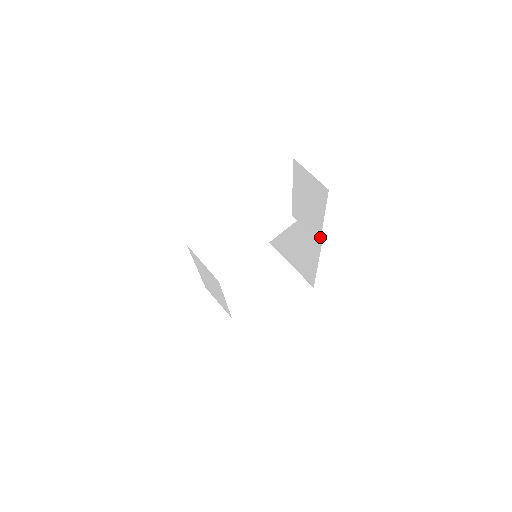
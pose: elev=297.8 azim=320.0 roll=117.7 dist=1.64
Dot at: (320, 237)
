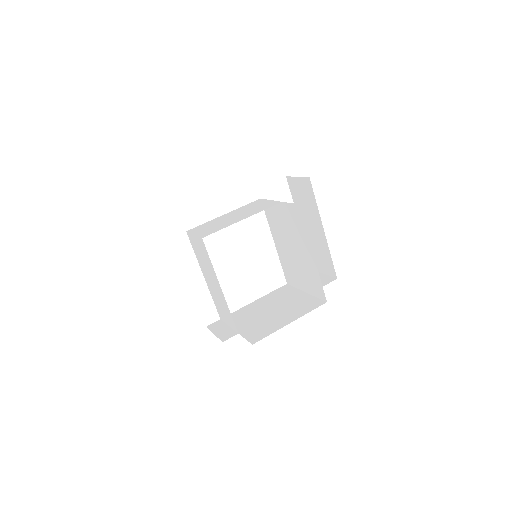
Dot at: (331, 259)
